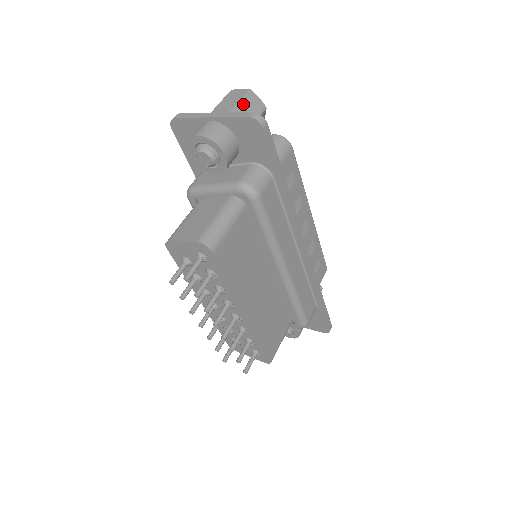
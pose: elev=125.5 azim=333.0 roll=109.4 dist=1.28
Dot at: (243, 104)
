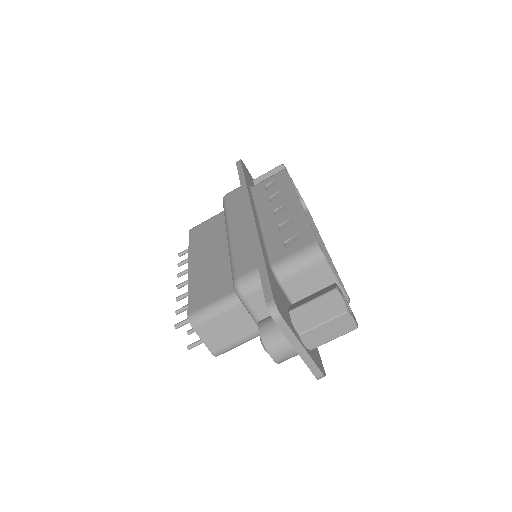
Dot at: (336, 337)
